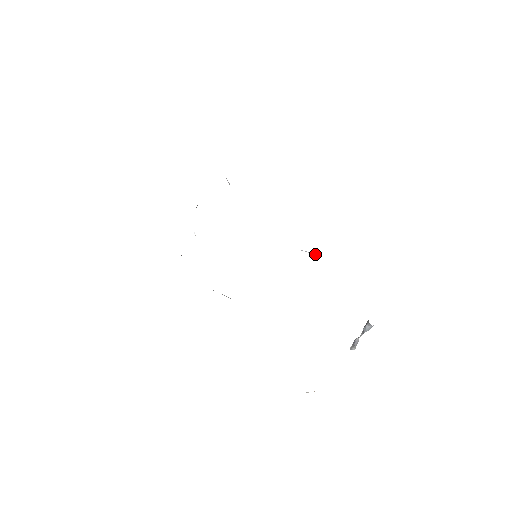
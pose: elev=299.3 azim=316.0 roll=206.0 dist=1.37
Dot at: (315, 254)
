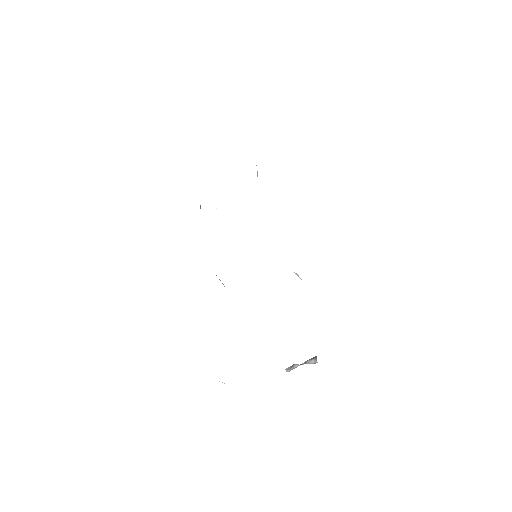
Dot at: (300, 278)
